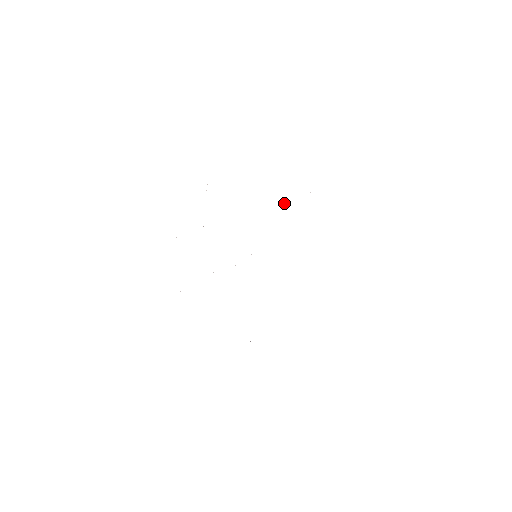
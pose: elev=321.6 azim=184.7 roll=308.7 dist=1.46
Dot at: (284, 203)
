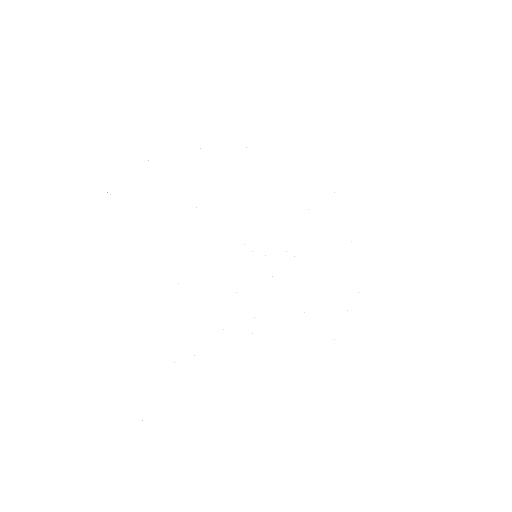
Dot at: occluded
